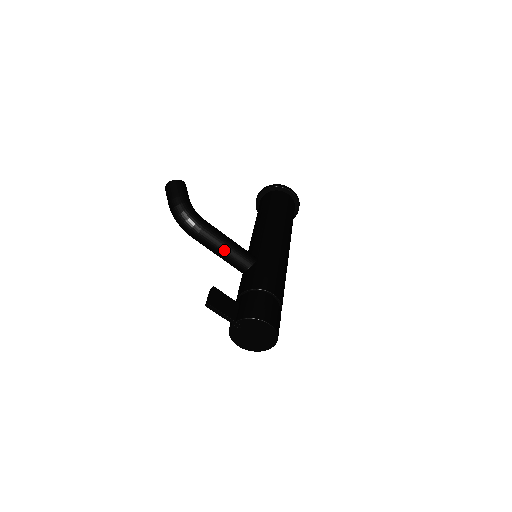
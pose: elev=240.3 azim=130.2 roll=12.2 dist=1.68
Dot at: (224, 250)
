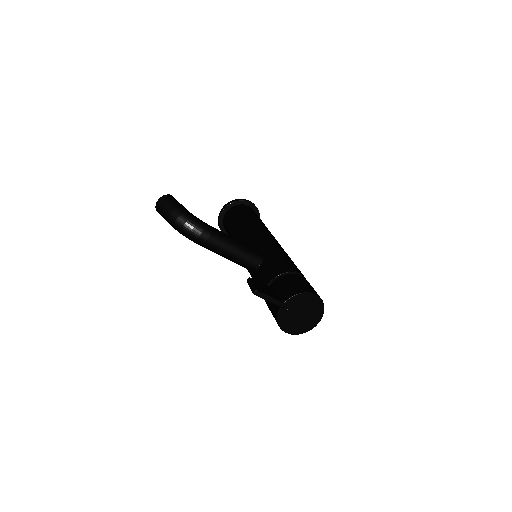
Dot at: (235, 249)
